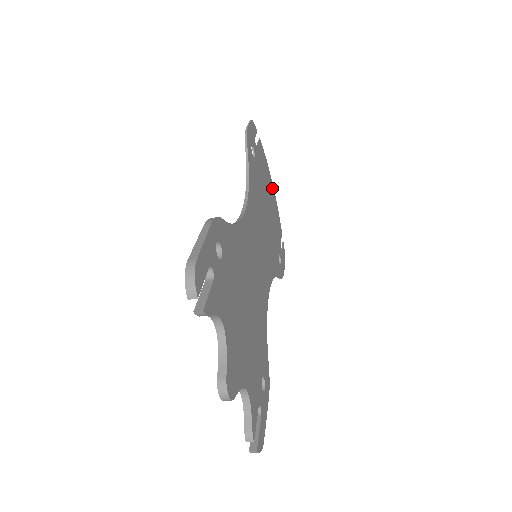
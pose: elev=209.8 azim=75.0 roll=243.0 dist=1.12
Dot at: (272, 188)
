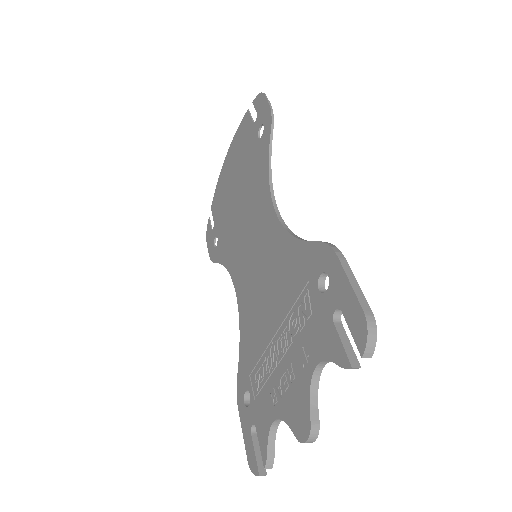
Dot at: (227, 162)
